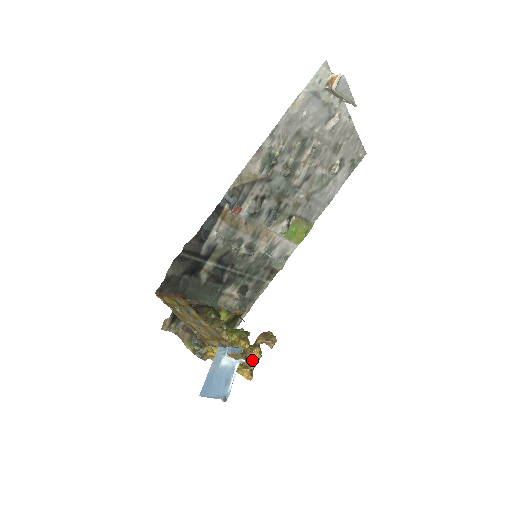
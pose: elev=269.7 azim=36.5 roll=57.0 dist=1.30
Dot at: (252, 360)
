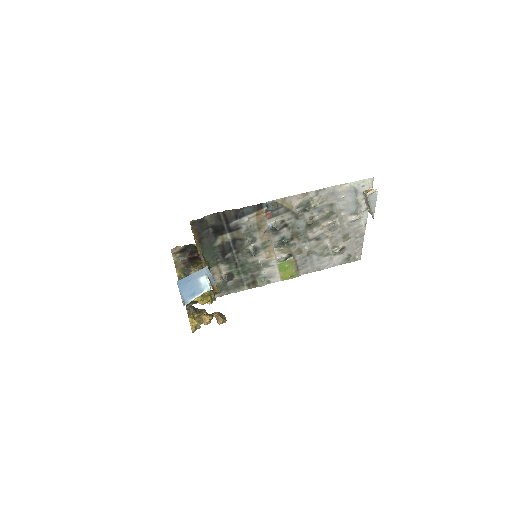
Dot at: (201, 322)
